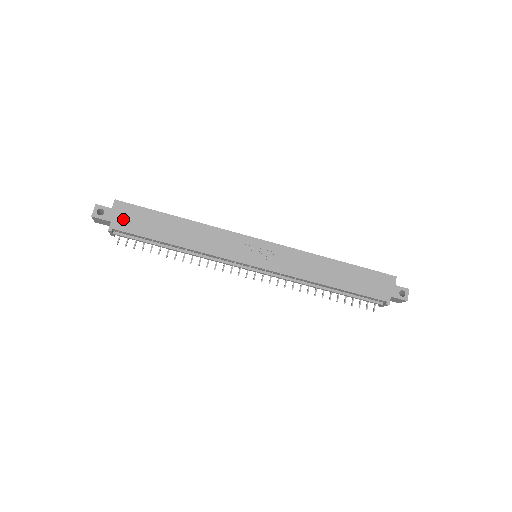
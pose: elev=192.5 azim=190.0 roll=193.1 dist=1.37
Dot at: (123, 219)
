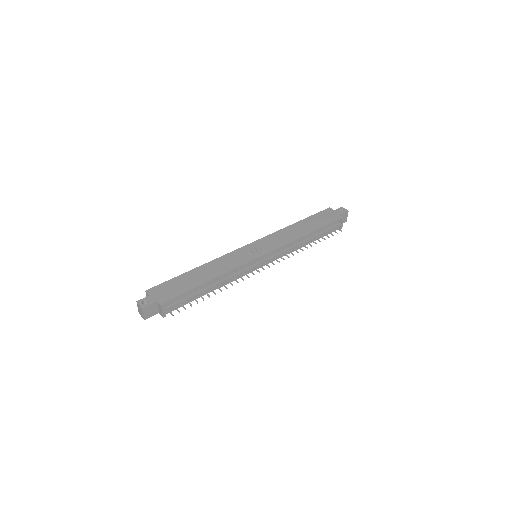
Dot at: (163, 294)
